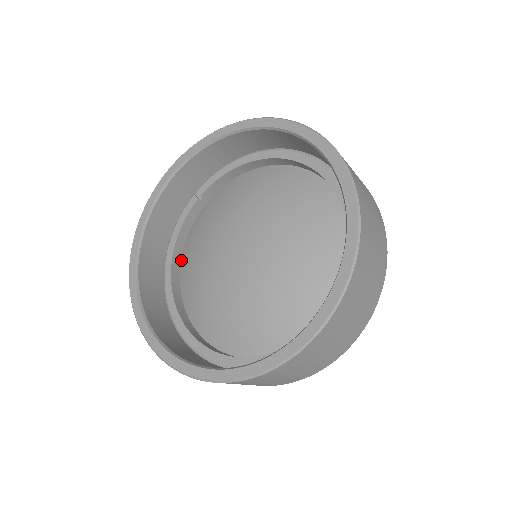
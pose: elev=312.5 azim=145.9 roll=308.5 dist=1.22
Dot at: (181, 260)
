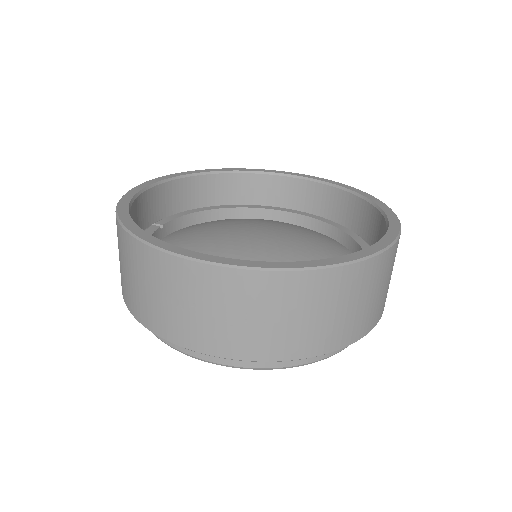
Dot at: occluded
